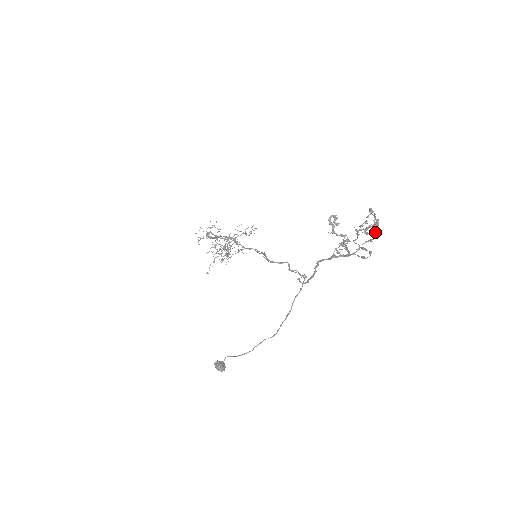
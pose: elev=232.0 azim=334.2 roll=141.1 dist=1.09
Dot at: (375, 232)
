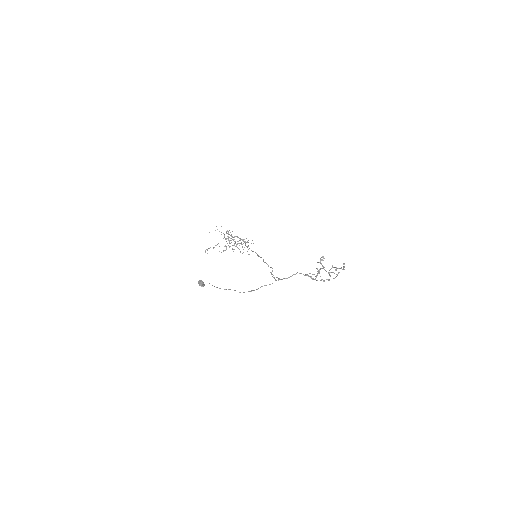
Dot at: (335, 277)
